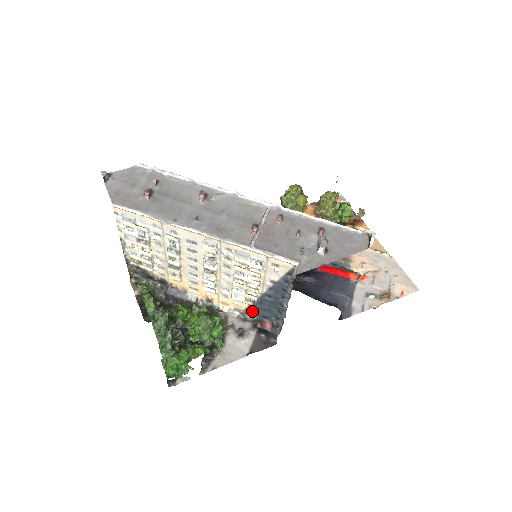
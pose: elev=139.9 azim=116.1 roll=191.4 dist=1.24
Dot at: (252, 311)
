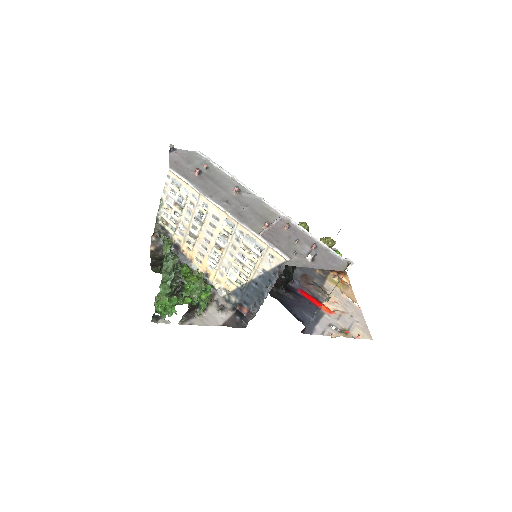
Dot at: (237, 294)
